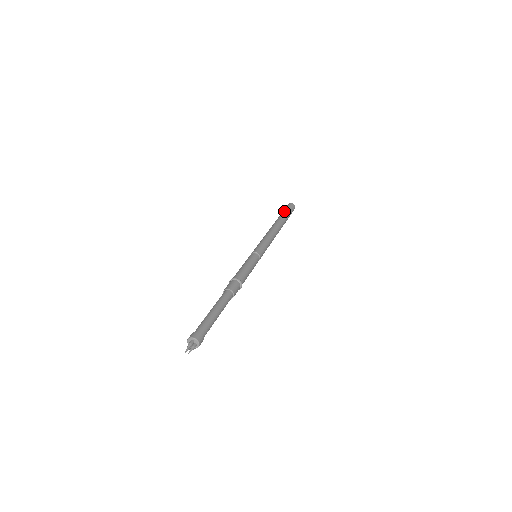
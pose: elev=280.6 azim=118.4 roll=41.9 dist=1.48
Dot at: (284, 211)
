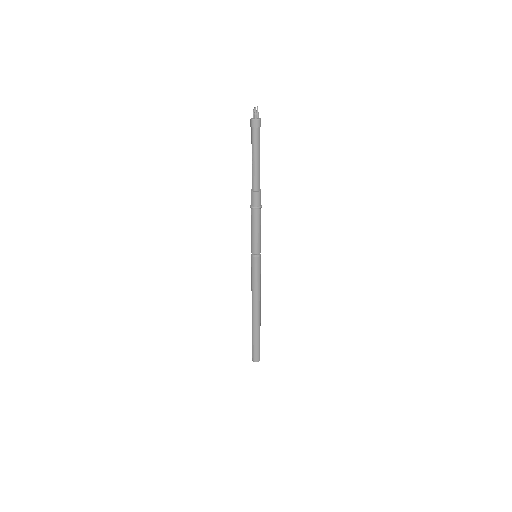
Dot at: occluded
